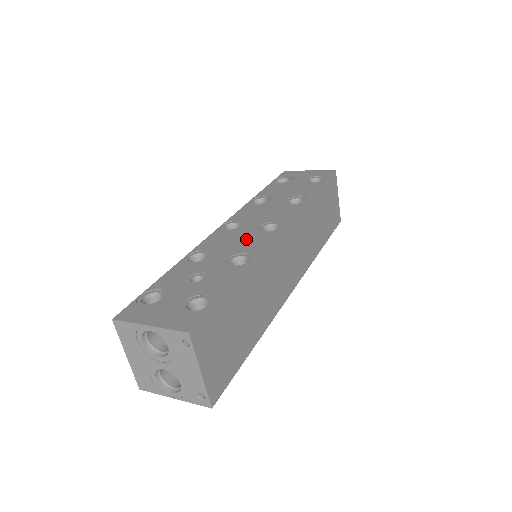
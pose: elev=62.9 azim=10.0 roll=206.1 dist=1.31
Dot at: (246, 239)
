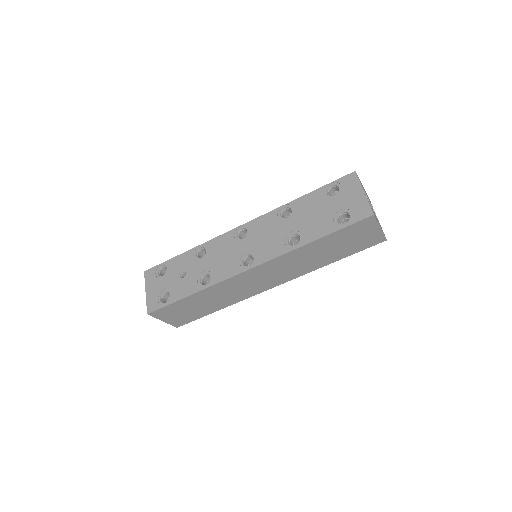
Dot at: (227, 260)
